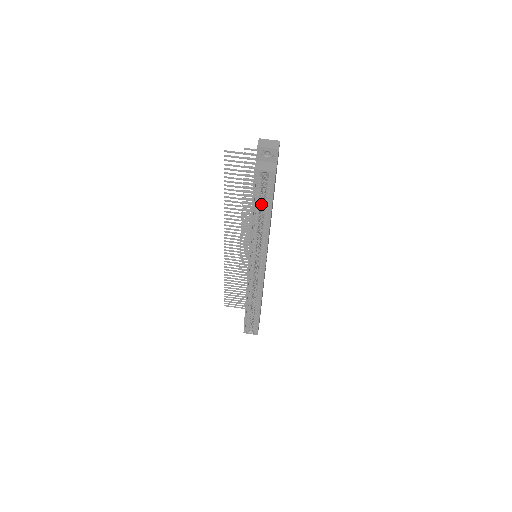
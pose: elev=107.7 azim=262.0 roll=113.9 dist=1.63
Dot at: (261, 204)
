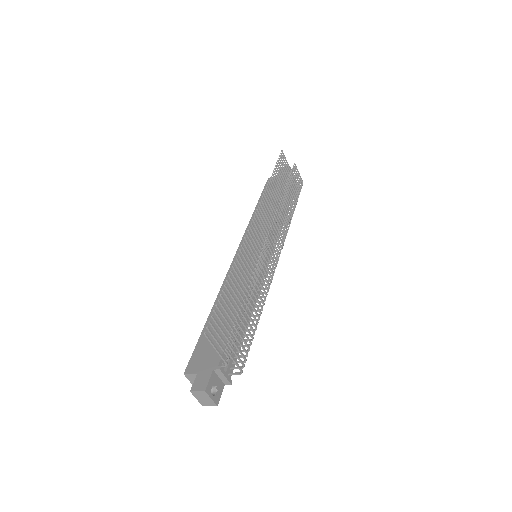
Dot at: occluded
